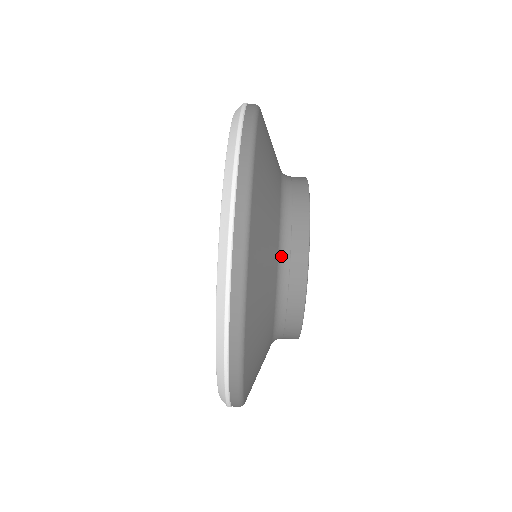
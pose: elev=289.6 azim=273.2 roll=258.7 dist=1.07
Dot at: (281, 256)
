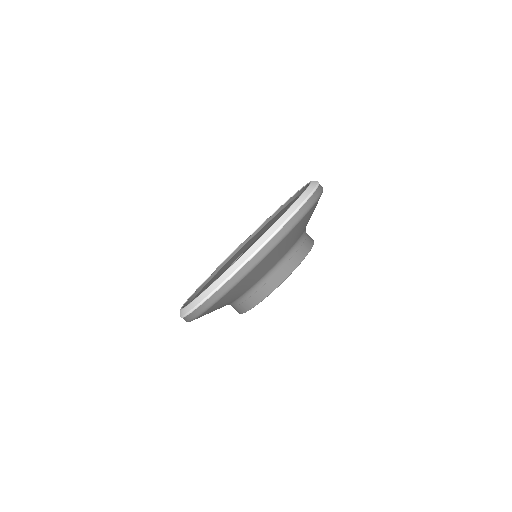
Dot at: (252, 289)
